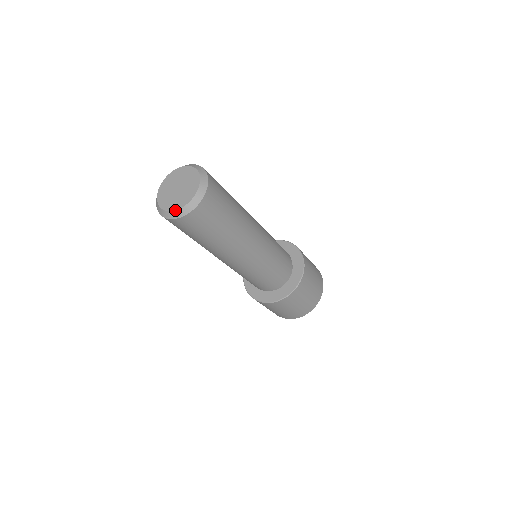
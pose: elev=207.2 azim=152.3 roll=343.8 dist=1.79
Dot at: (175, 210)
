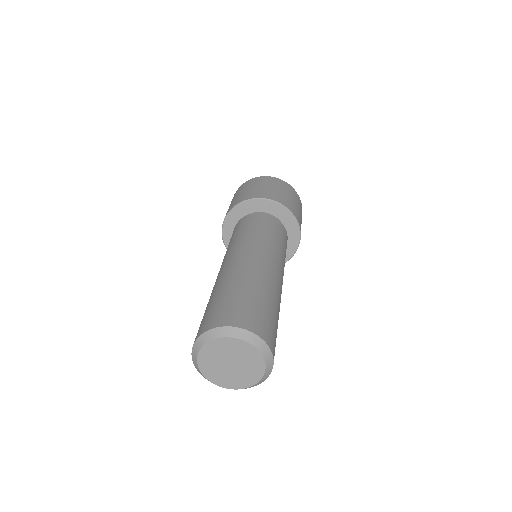
Dot at: (260, 380)
